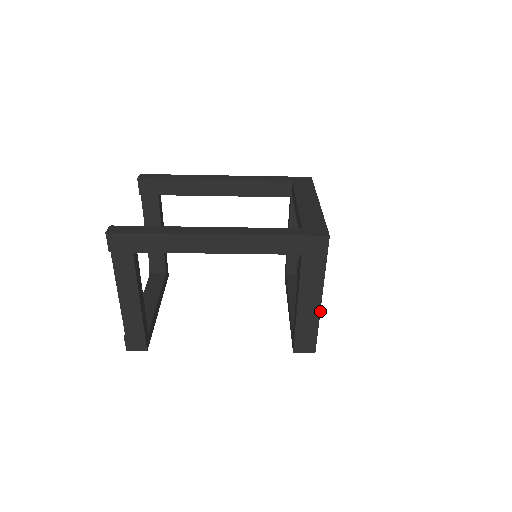
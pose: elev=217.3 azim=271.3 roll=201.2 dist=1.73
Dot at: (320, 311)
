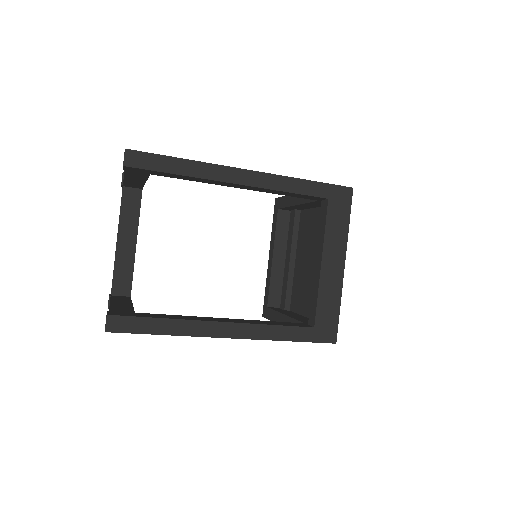
Dot at: occluded
